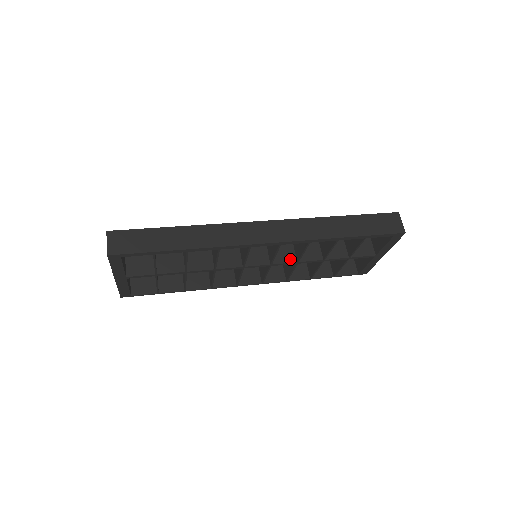
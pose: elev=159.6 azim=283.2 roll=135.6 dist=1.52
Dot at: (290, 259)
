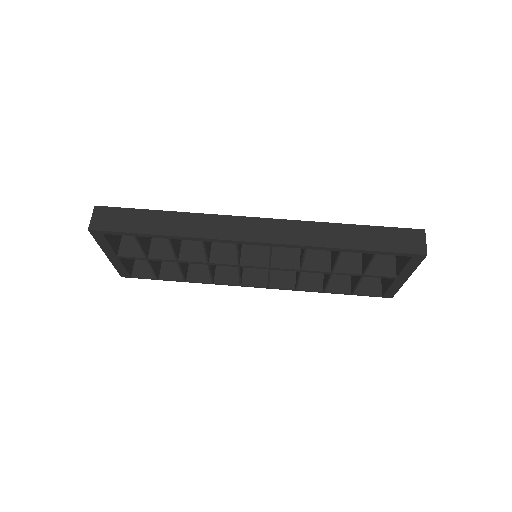
Dot at: (292, 265)
